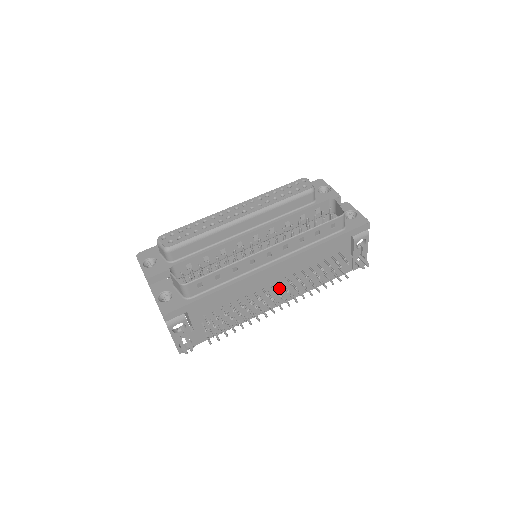
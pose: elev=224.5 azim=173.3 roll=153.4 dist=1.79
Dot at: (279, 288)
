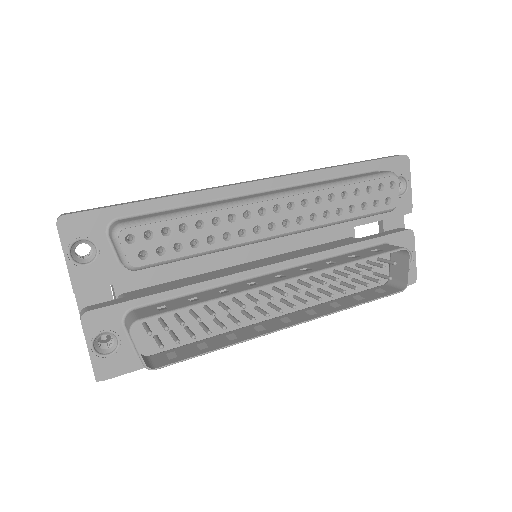
Dot at: occluded
